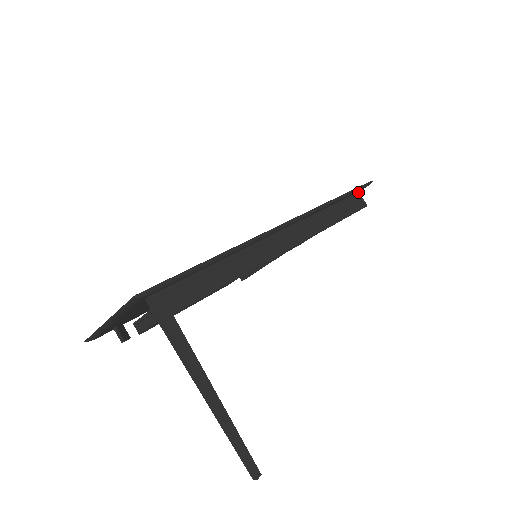
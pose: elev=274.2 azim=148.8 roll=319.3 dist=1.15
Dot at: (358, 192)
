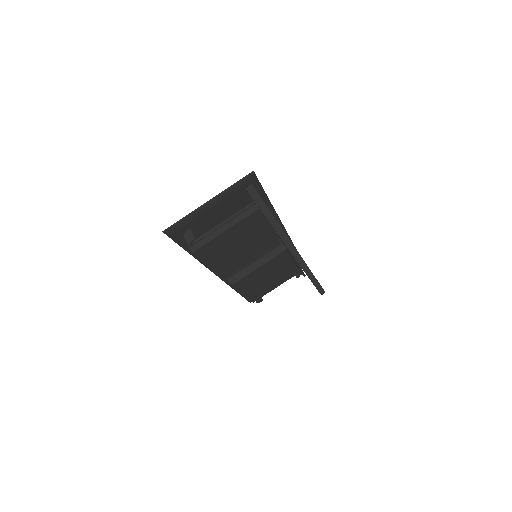
Dot at: occluded
